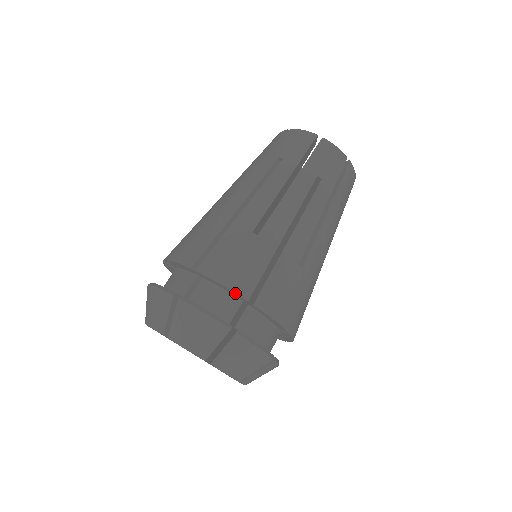
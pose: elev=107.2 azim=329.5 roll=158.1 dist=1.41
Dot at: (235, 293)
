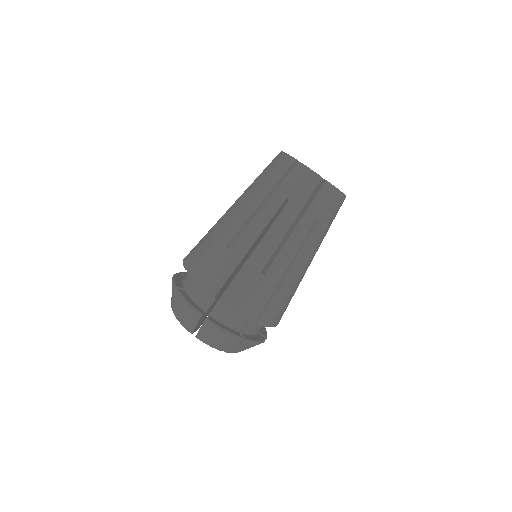
Dot at: (246, 319)
